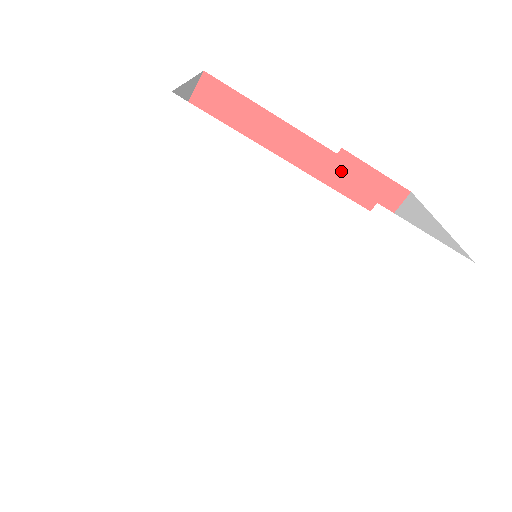
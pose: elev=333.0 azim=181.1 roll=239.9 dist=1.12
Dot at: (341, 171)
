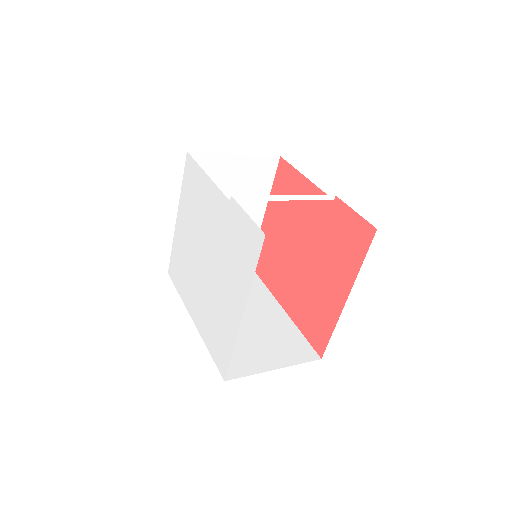
Dot at: (337, 213)
